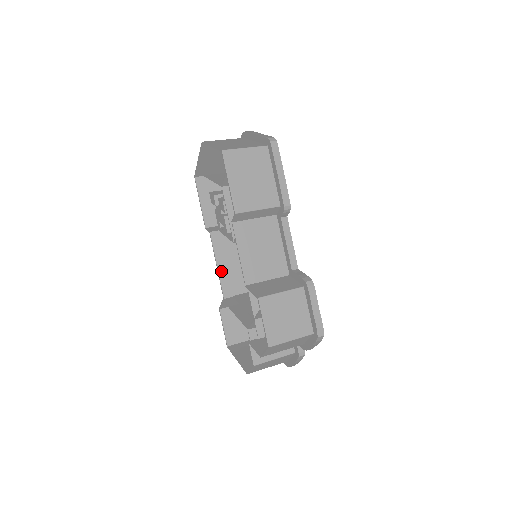
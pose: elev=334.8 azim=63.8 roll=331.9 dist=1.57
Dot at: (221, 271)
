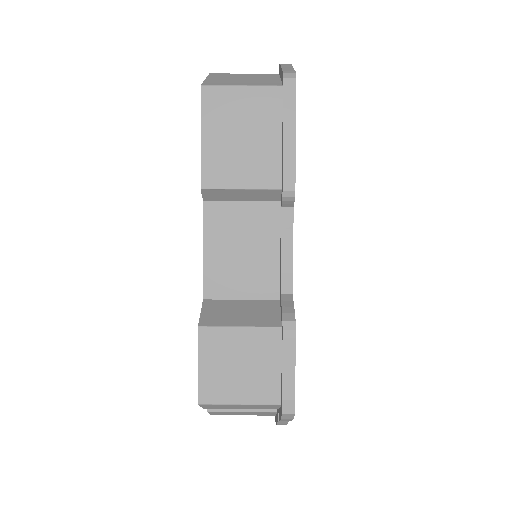
Dot at: occluded
